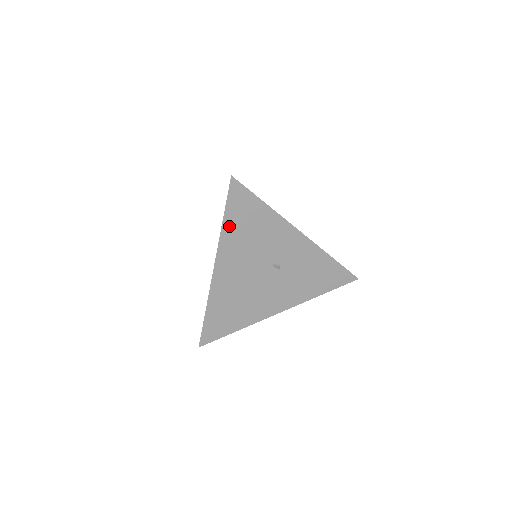
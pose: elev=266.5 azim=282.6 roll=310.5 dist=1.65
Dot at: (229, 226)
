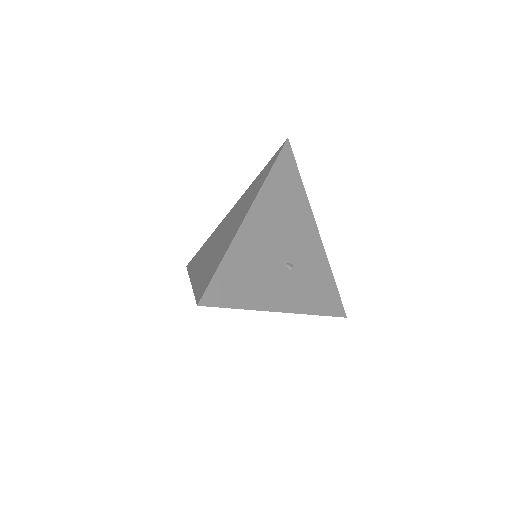
Dot at: occluded
